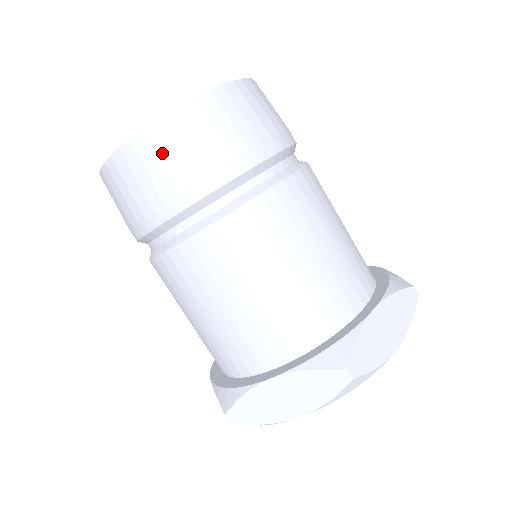
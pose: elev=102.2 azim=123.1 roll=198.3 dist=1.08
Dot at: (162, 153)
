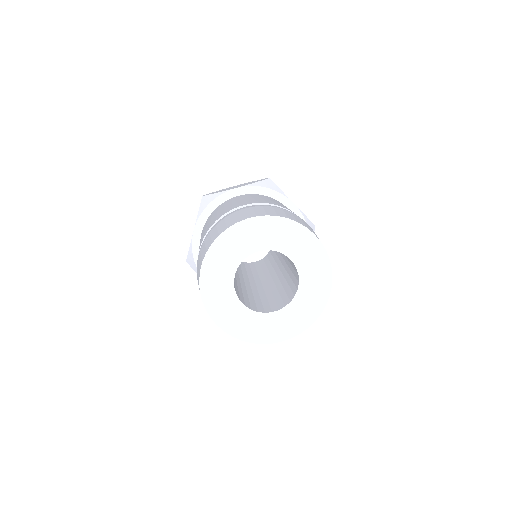
Dot at: occluded
